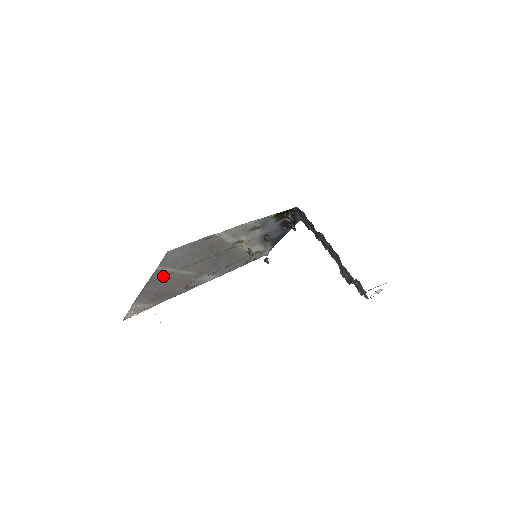
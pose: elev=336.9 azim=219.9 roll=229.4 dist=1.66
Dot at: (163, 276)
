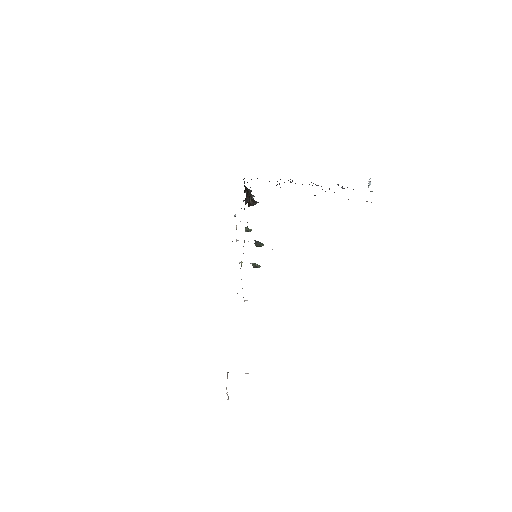
Dot at: occluded
